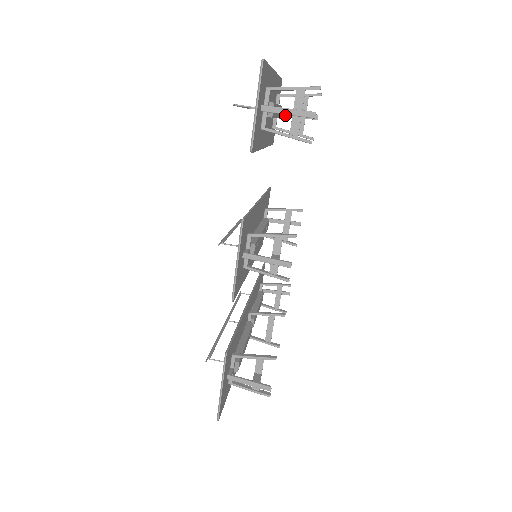
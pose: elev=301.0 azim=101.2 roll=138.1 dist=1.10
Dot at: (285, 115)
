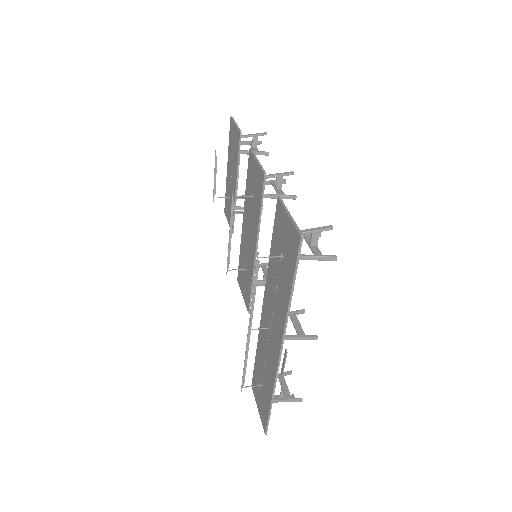
Dot at: (237, 212)
